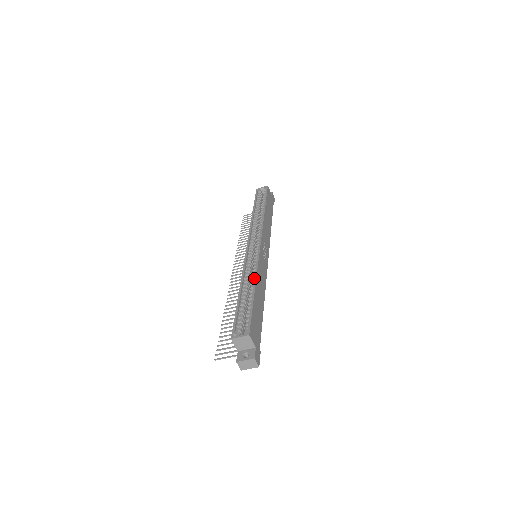
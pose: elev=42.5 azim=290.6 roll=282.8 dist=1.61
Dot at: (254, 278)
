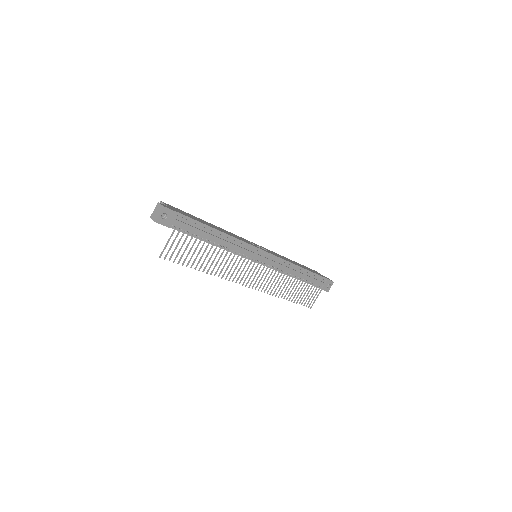
Dot at: occluded
